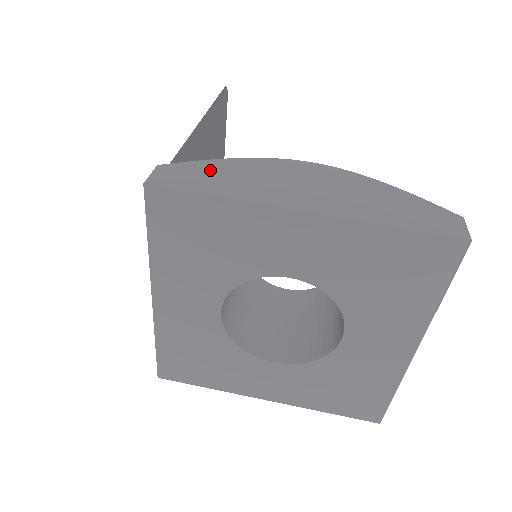
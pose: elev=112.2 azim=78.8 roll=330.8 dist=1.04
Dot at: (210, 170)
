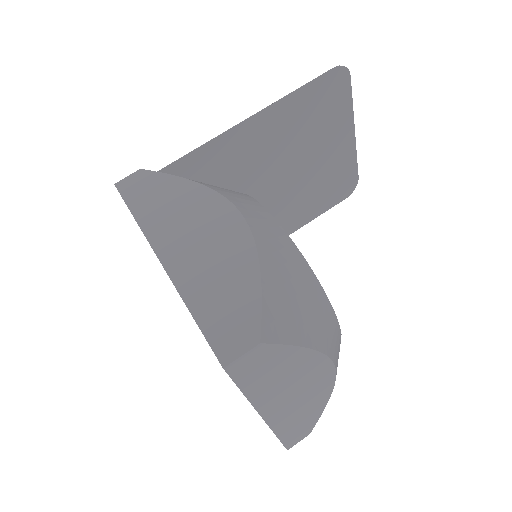
Dot at: (160, 187)
